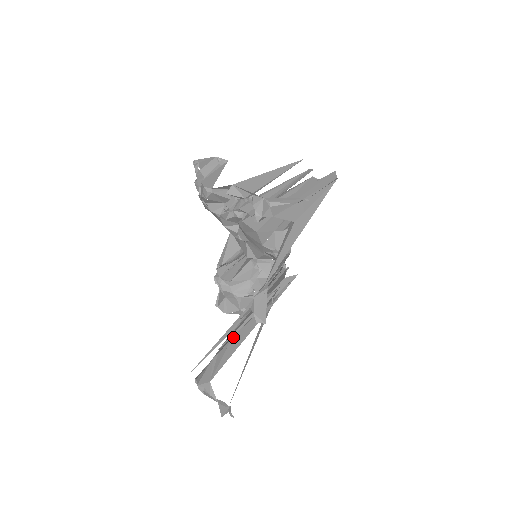
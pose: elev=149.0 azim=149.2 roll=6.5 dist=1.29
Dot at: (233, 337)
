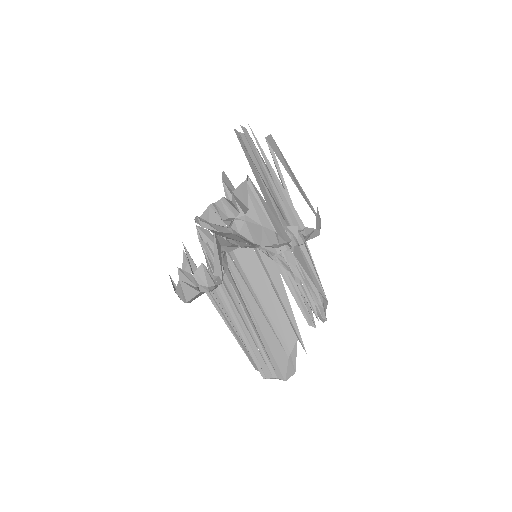
Dot at: (297, 337)
